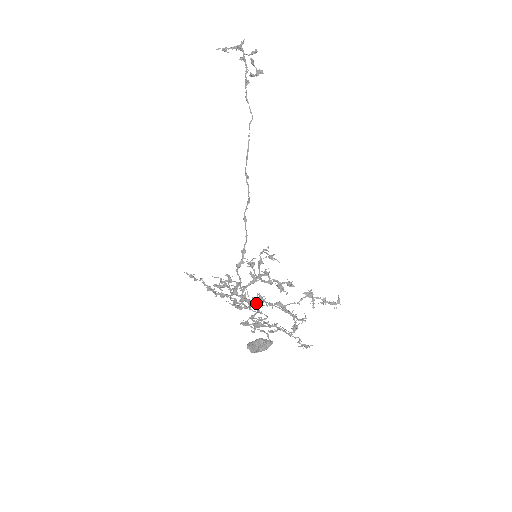
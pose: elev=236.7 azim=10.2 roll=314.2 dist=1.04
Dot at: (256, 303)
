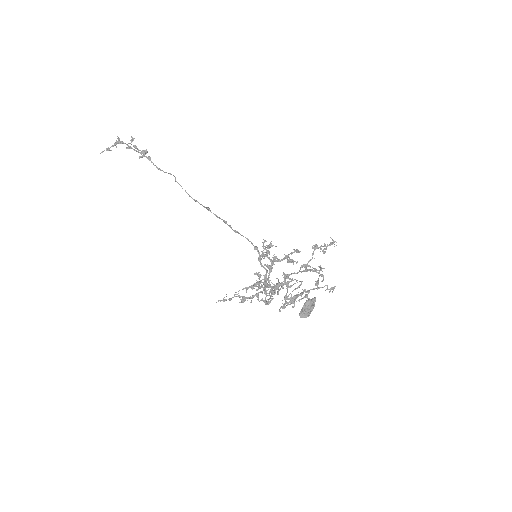
Dot at: (287, 278)
